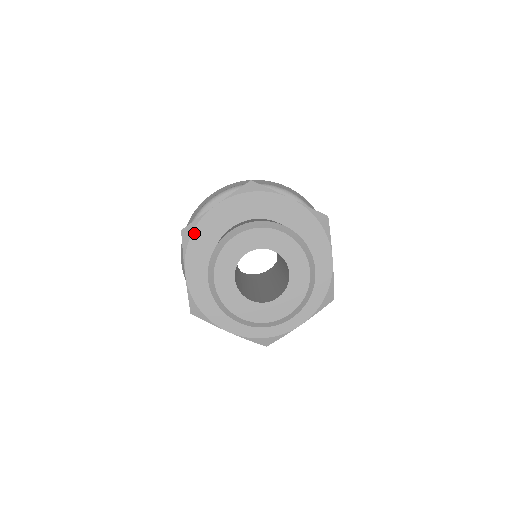
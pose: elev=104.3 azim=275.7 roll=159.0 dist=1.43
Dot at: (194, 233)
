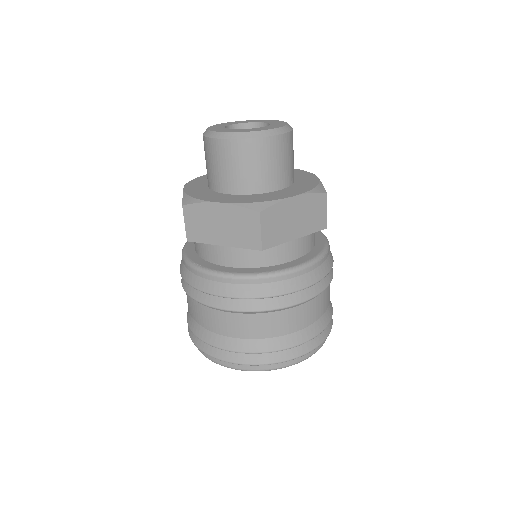
Dot at: (197, 178)
